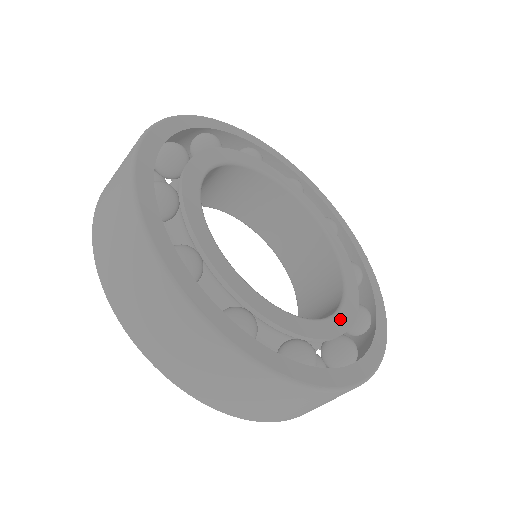
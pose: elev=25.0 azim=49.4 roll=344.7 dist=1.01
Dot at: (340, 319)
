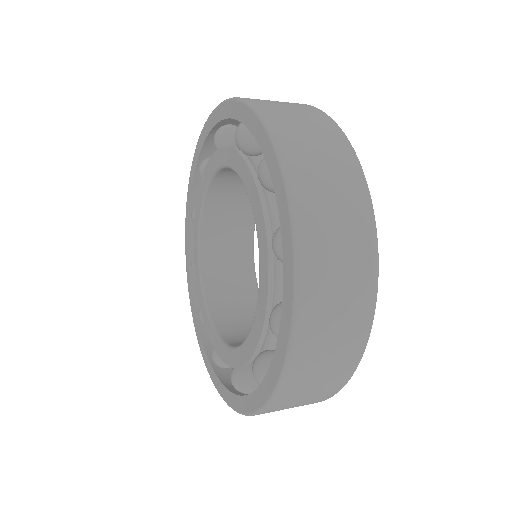
Dot at: occluded
